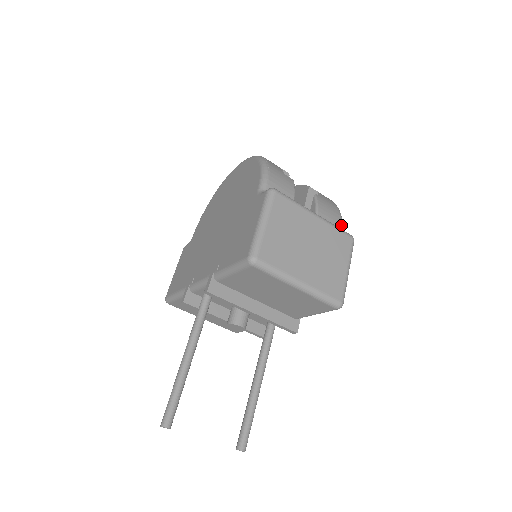
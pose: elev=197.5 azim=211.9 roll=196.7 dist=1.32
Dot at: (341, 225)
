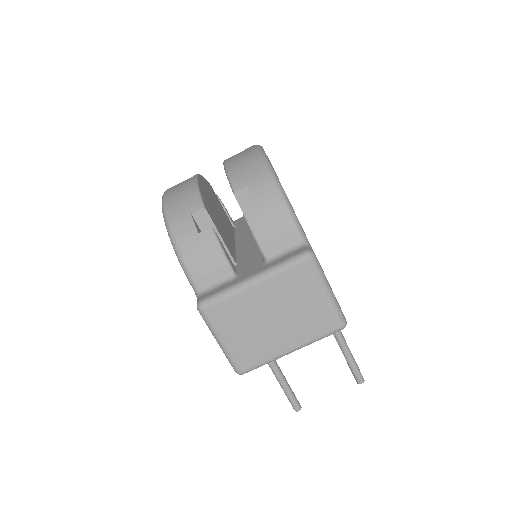
Dot at: (293, 225)
